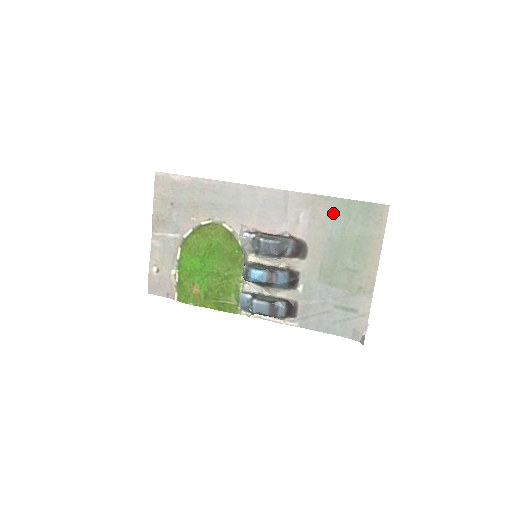
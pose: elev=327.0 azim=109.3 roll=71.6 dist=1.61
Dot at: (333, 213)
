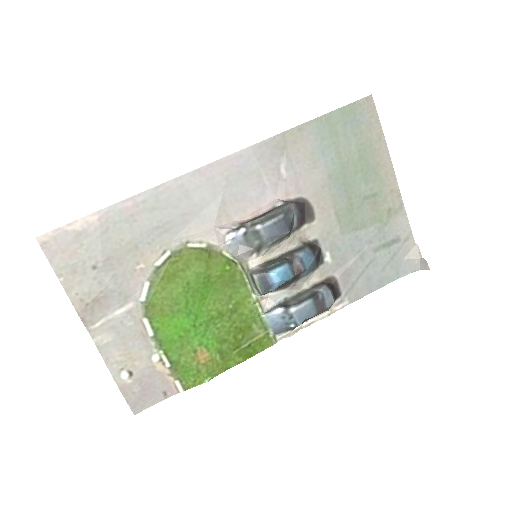
Dot at: (316, 142)
